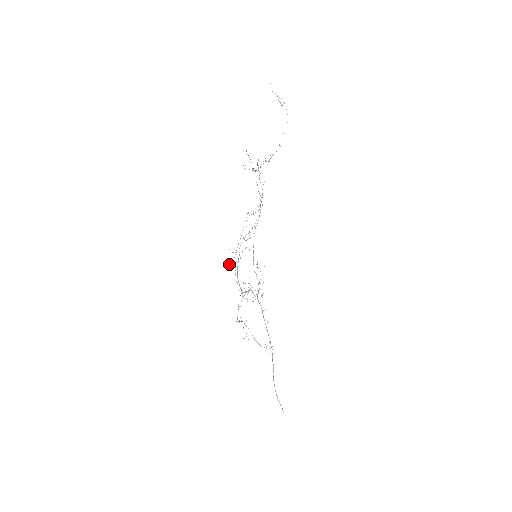
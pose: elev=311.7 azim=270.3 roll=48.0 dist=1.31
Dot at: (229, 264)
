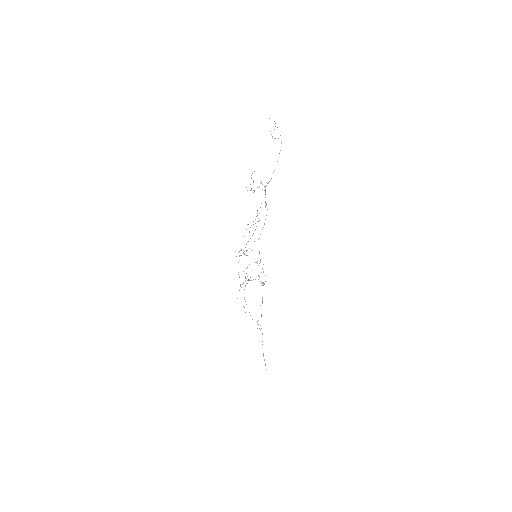
Dot at: occluded
